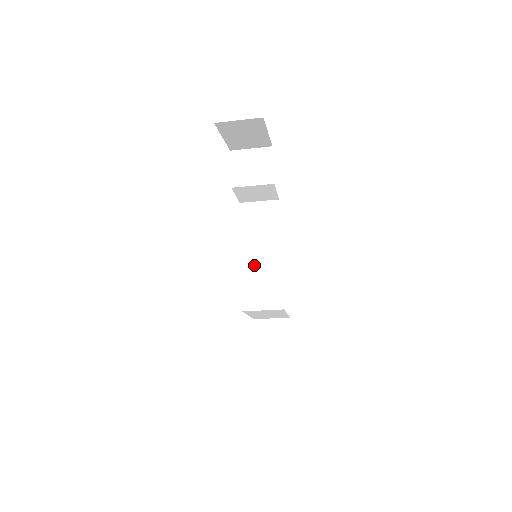
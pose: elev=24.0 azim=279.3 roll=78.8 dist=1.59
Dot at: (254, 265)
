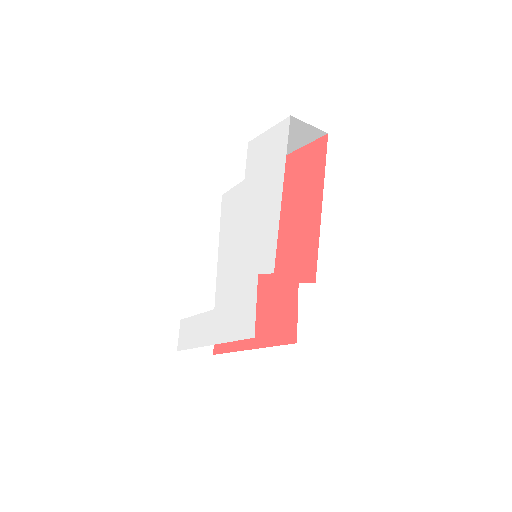
Dot at: occluded
